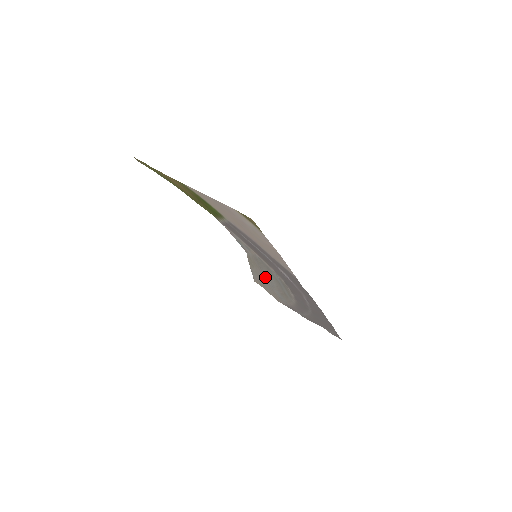
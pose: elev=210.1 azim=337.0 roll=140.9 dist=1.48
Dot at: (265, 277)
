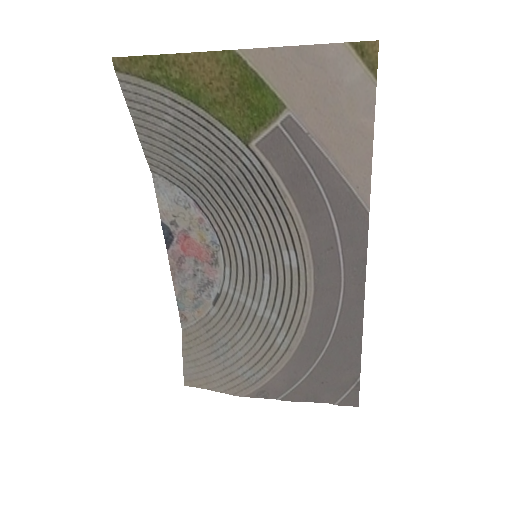
Dot at: (218, 354)
